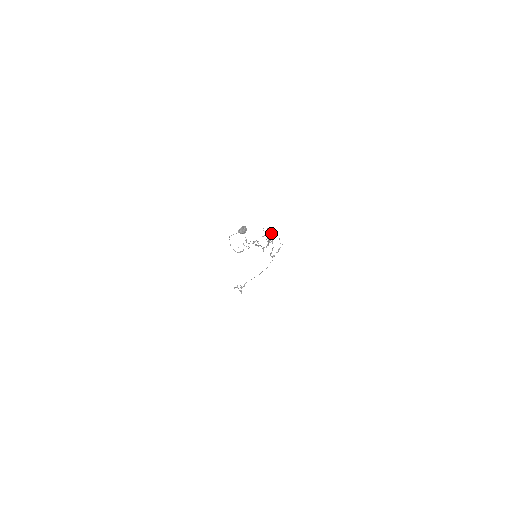
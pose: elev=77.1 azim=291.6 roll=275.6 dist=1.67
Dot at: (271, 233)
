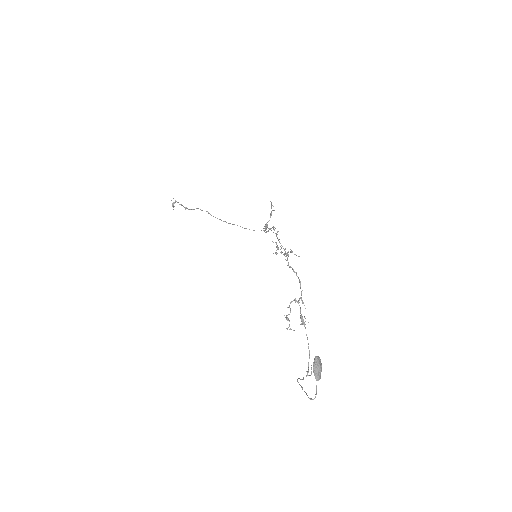
Dot at: (292, 252)
